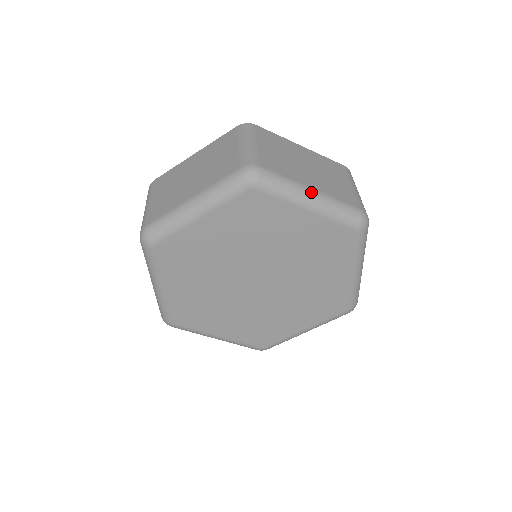
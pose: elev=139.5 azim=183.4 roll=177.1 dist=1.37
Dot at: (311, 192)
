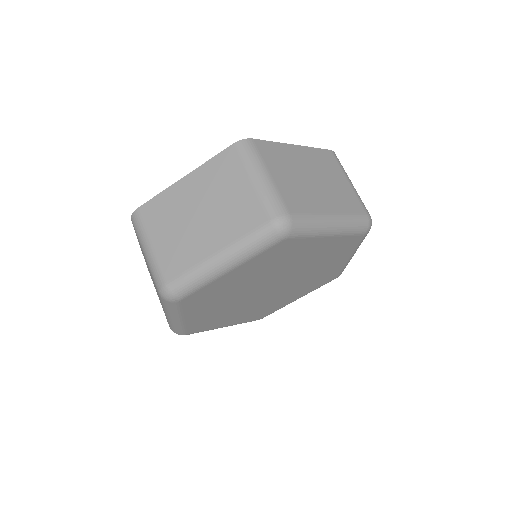
Dot at: (217, 260)
